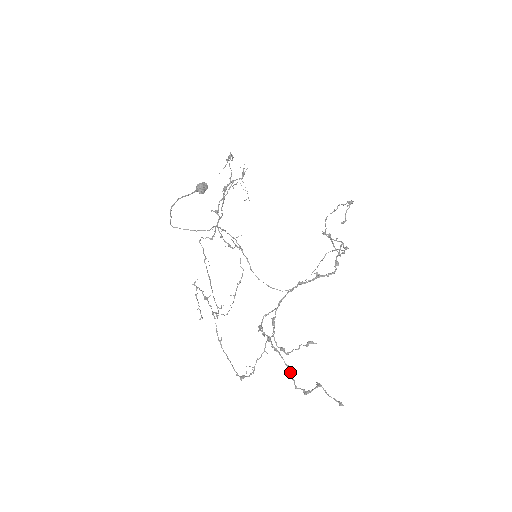
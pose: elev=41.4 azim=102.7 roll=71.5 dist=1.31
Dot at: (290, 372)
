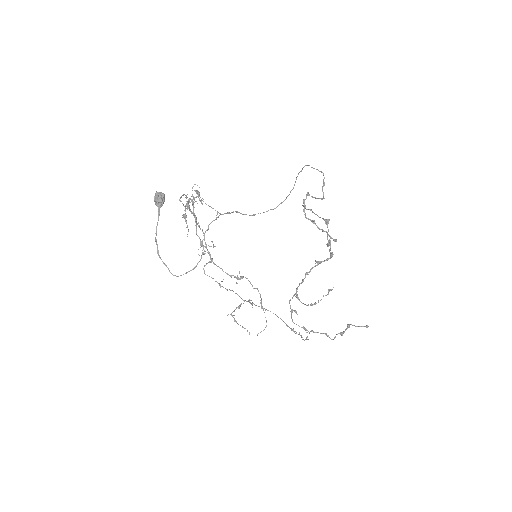
Dot at: (328, 336)
